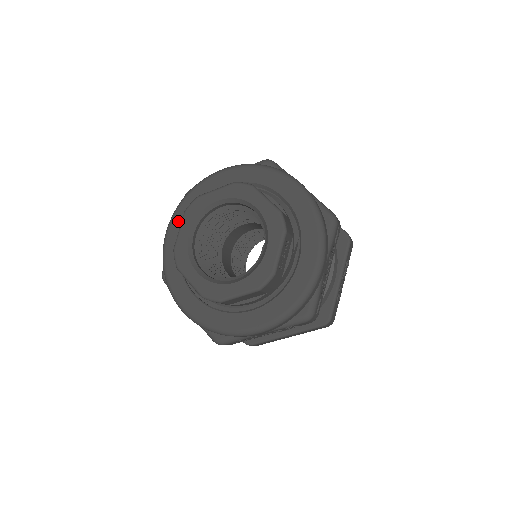
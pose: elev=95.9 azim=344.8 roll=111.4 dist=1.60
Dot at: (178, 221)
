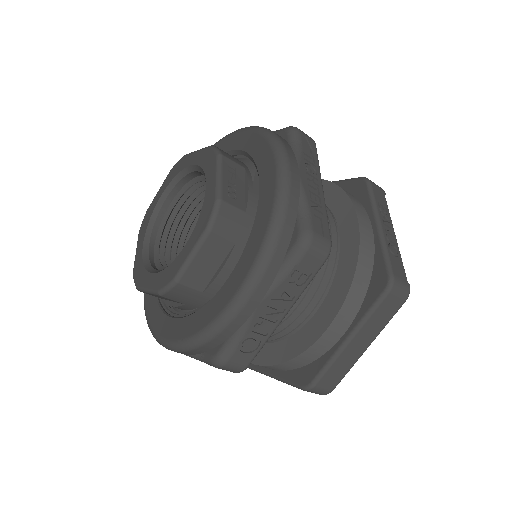
Dot at: occluded
